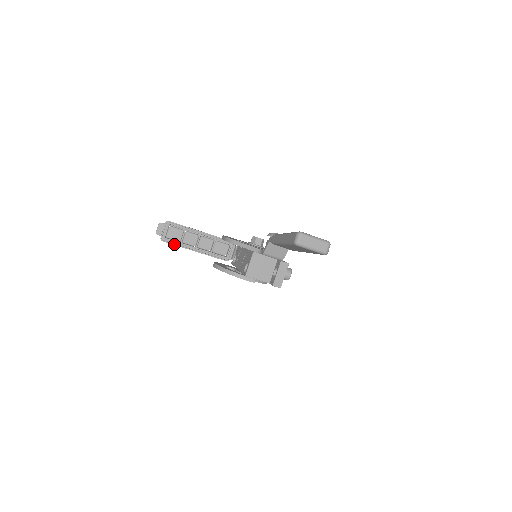
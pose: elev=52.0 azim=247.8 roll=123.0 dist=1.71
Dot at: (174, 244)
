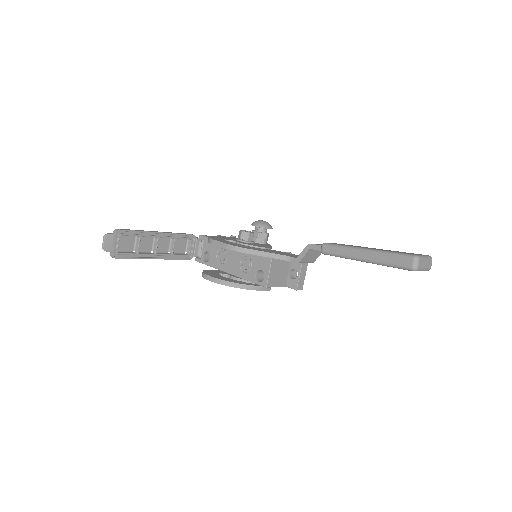
Dot at: (130, 258)
